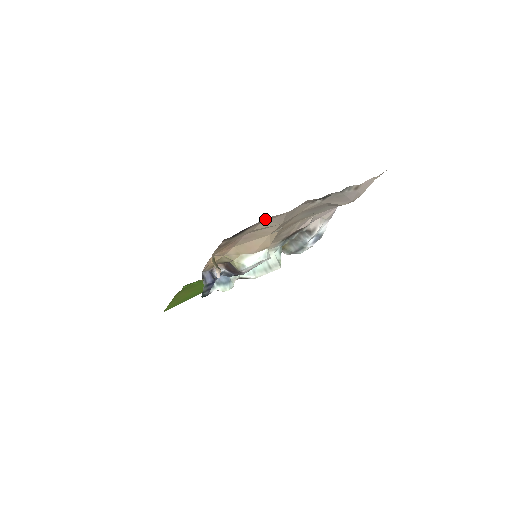
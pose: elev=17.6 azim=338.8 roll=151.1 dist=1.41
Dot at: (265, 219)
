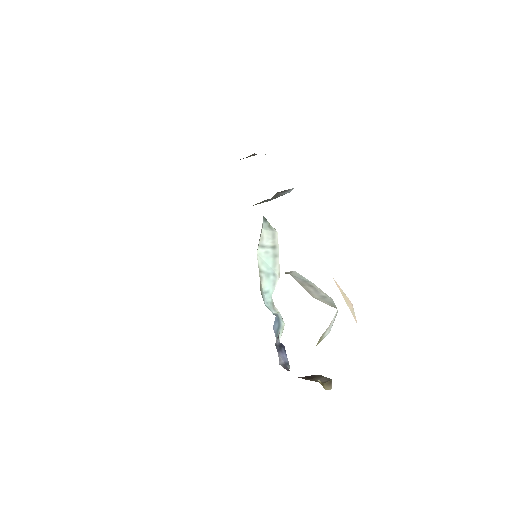
Dot at: occluded
